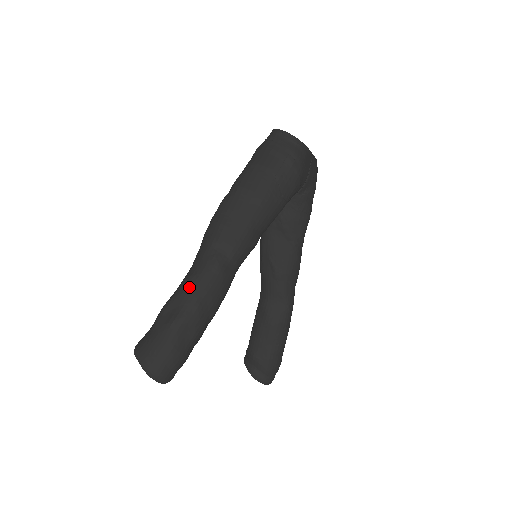
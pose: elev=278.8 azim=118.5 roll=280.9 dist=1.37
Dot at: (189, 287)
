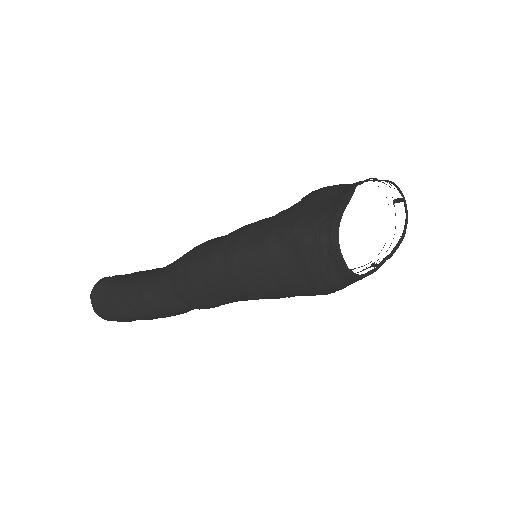
Dot at: (142, 306)
